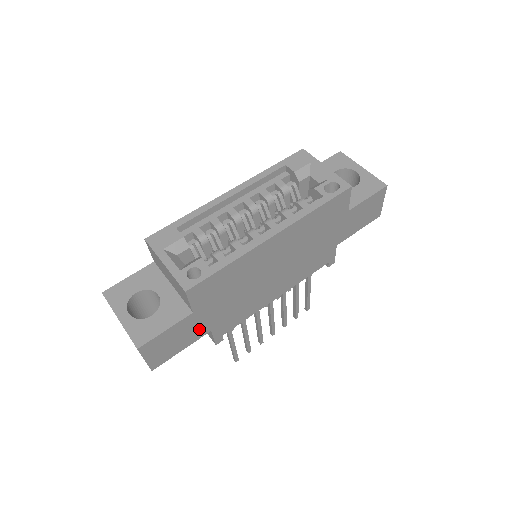
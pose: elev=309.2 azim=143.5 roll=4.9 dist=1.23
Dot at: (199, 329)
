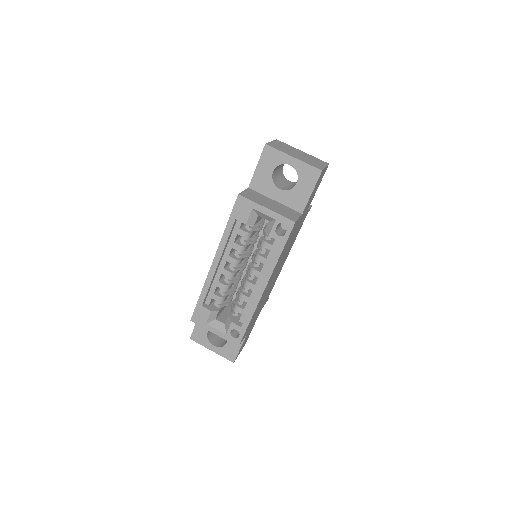
Dot at: (254, 322)
